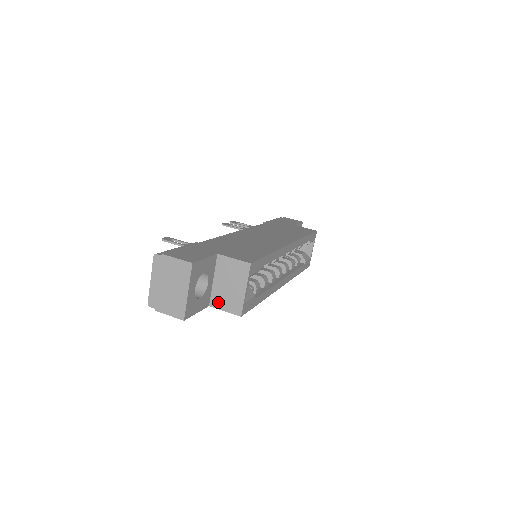
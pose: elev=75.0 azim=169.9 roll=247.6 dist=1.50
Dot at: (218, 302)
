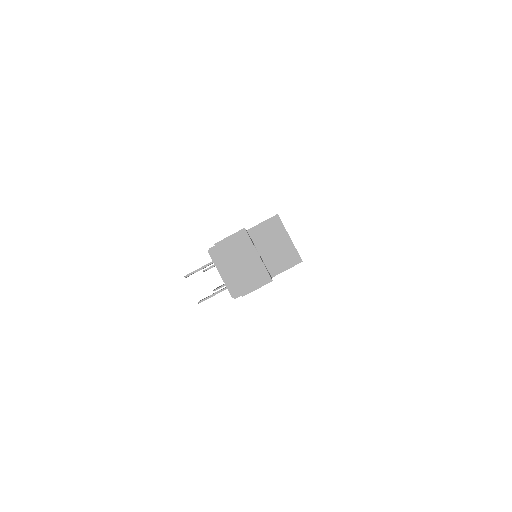
Dot at: (276, 267)
